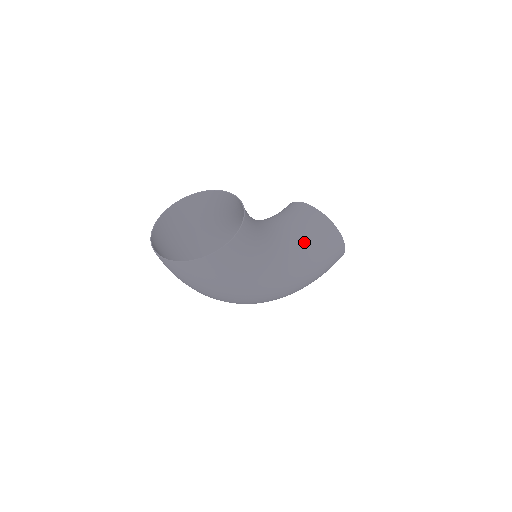
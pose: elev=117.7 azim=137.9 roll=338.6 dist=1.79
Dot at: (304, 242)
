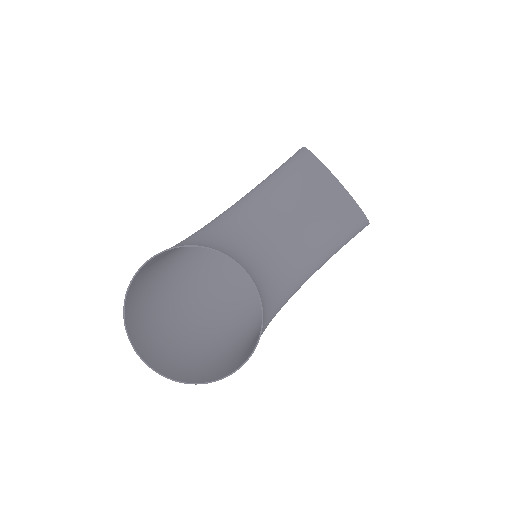
Dot at: (322, 252)
